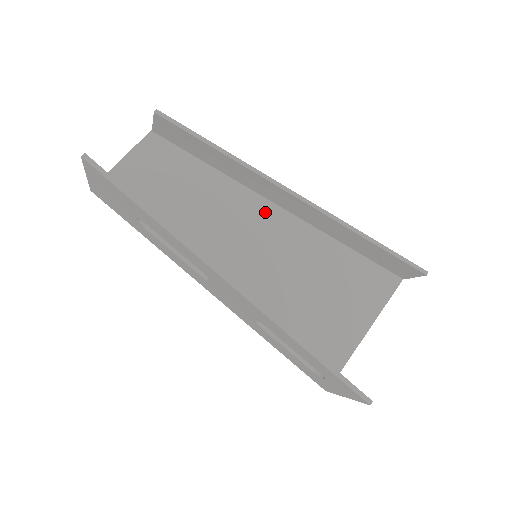
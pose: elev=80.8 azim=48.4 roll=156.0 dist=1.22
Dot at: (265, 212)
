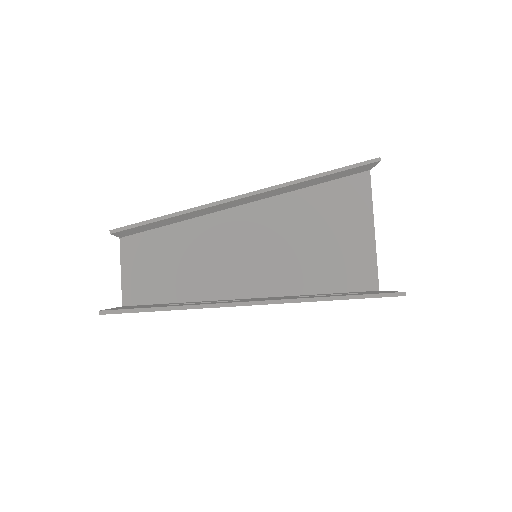
Dot at: (236, 218)
